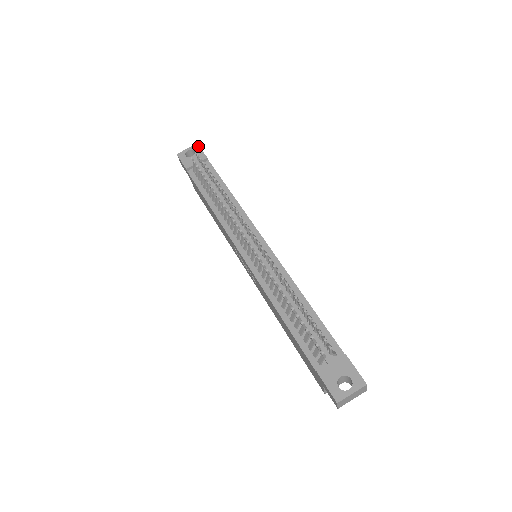
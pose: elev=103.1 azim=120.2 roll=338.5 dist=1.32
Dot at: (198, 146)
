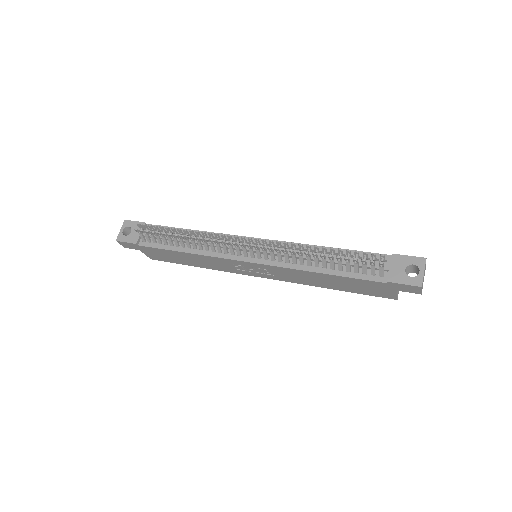
Dot at: (128, 221)
